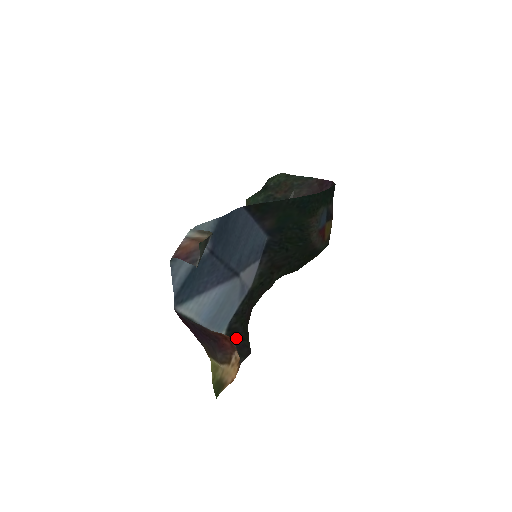
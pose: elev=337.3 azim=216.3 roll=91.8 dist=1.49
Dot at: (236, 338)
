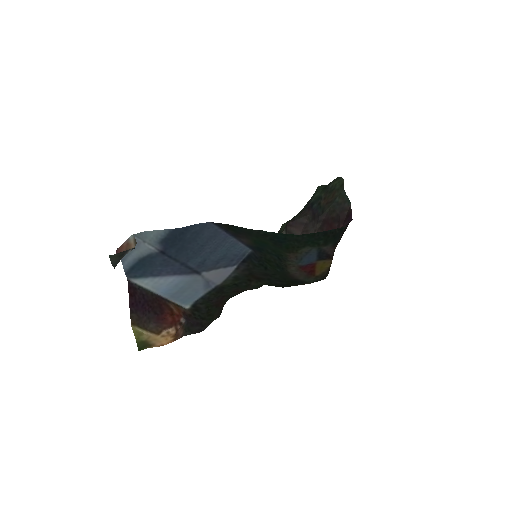
Dot at: (197, 315)
